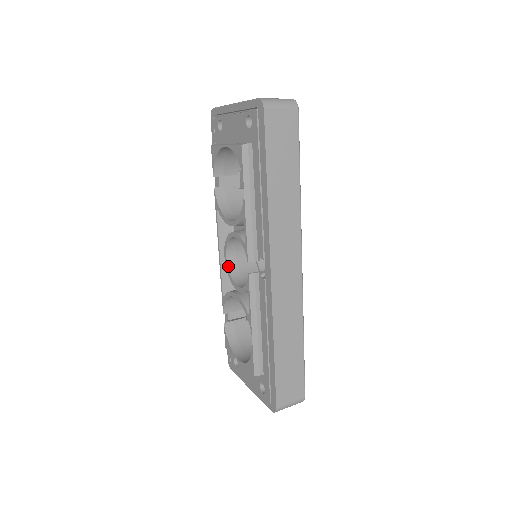
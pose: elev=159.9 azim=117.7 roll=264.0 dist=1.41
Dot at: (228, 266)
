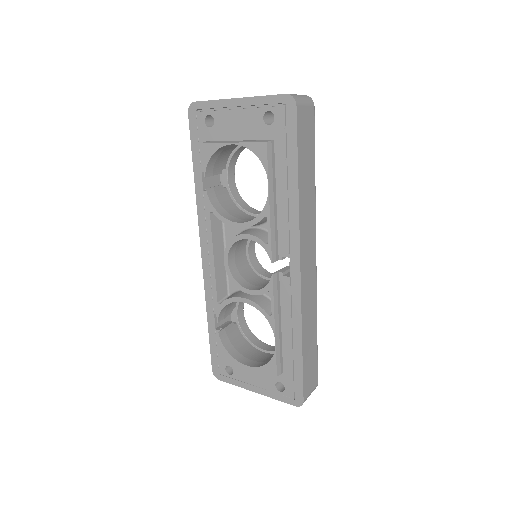
Dot at: (230, 271)
